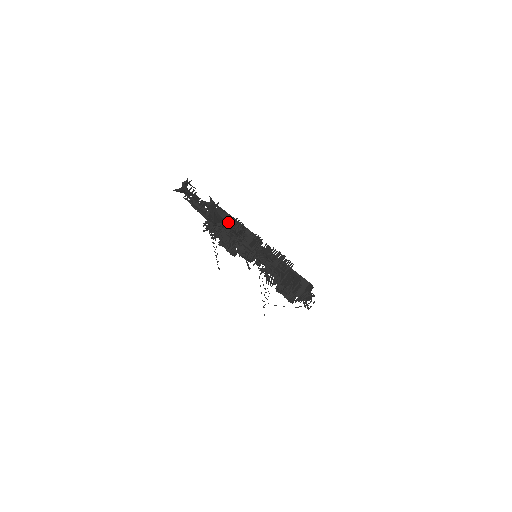
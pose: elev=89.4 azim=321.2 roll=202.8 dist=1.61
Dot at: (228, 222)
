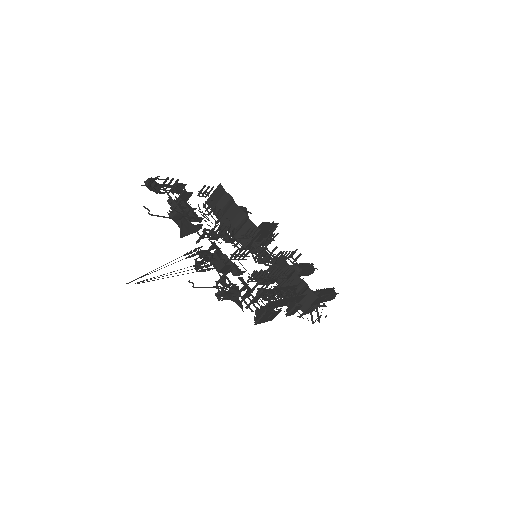
Dot at: (203, 232)
